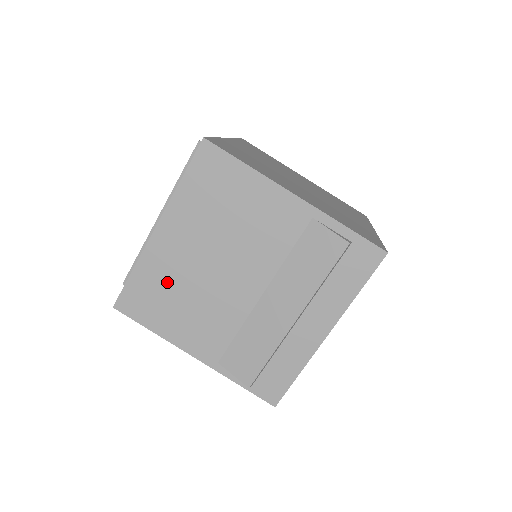
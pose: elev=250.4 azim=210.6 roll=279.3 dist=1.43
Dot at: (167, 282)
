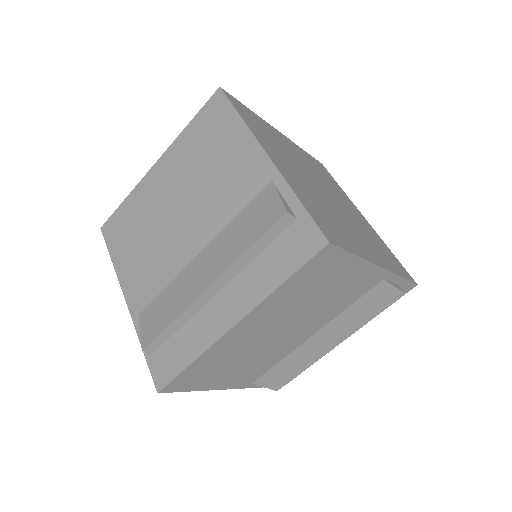
Dot at: (228, 357)
